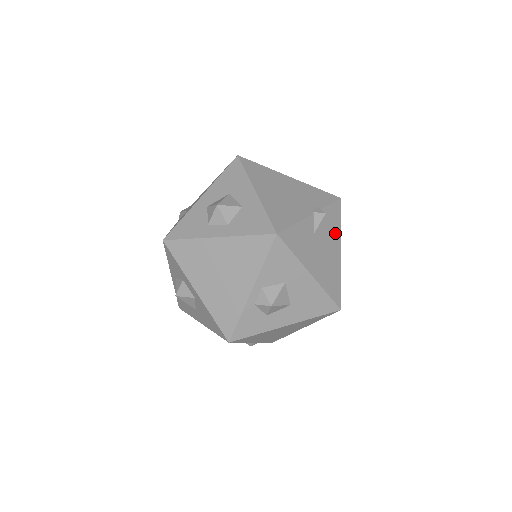
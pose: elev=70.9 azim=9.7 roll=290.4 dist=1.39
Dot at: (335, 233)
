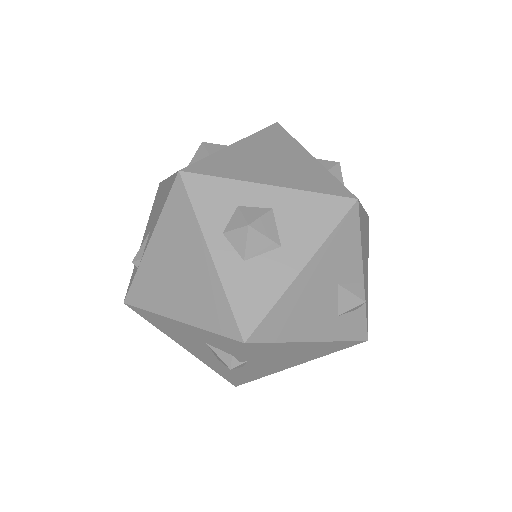
Dot at: occluded
